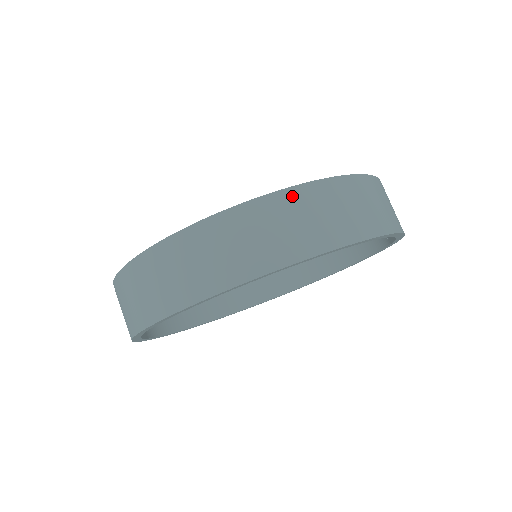
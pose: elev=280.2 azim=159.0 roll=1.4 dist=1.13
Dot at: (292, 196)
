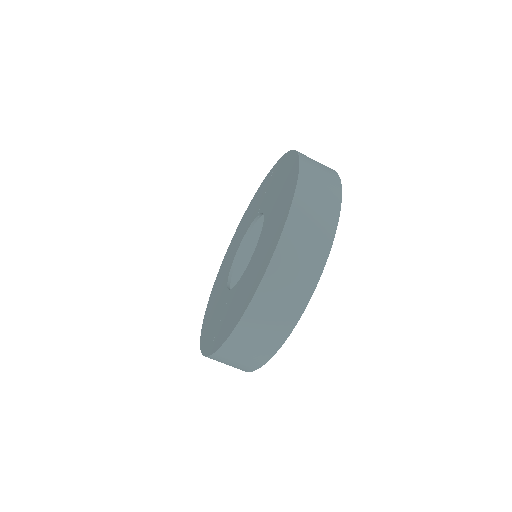
Dot at: (302, 188)
